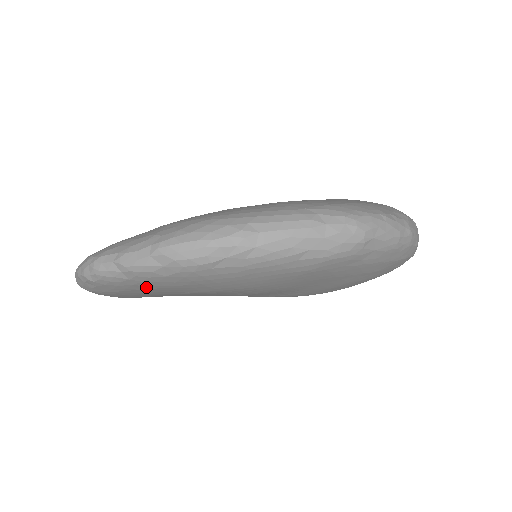
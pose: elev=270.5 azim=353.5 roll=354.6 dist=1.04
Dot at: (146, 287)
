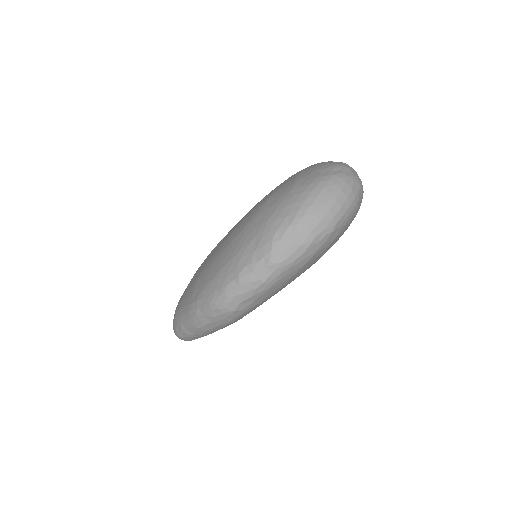
Dot at: occluded
